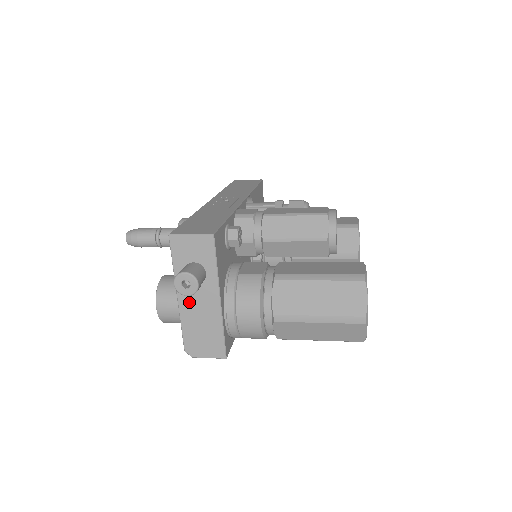
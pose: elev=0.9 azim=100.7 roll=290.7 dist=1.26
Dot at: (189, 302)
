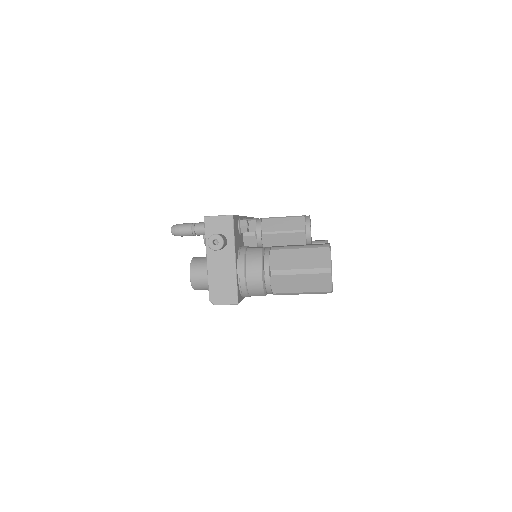
Dot at: (215, 263)
